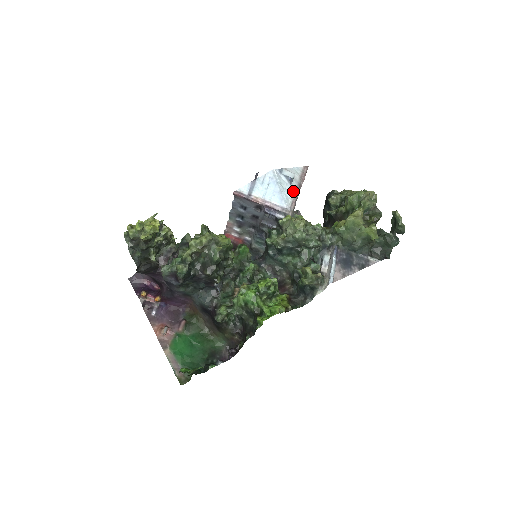
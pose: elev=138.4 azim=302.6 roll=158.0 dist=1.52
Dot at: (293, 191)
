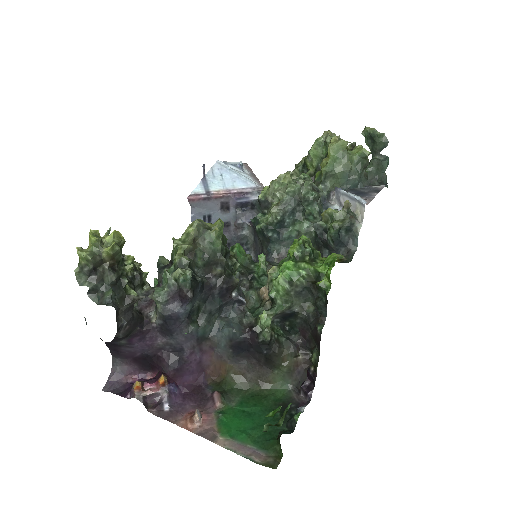
Dot at: (250, 176)
